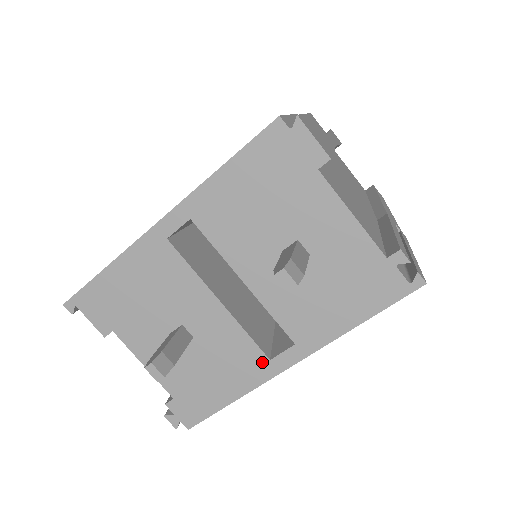
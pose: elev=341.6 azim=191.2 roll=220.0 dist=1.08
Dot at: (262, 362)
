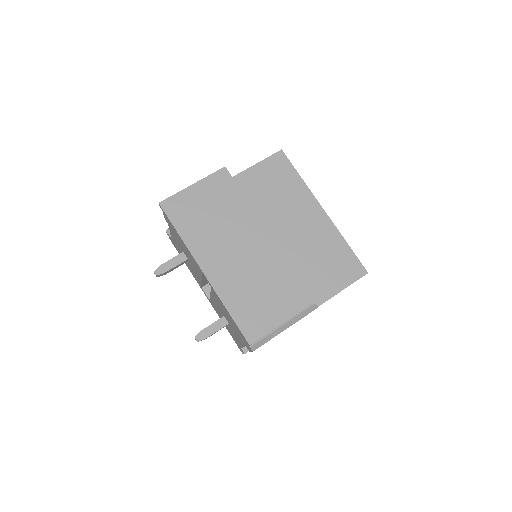
Dot at: (199, 284)
